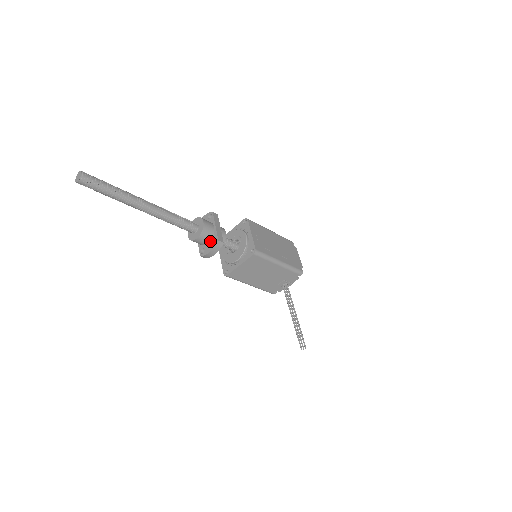
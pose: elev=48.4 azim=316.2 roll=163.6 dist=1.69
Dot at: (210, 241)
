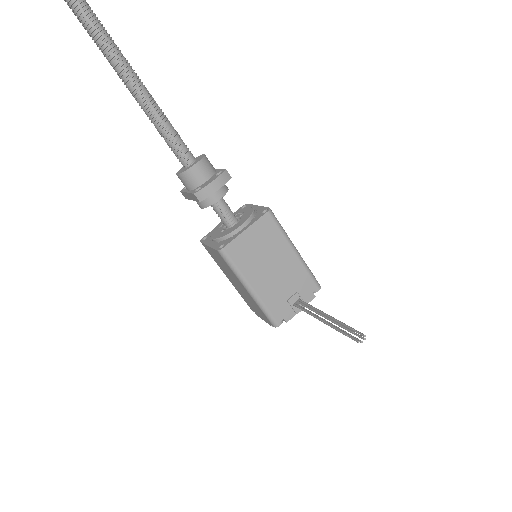
Dot at: (211, 177)
